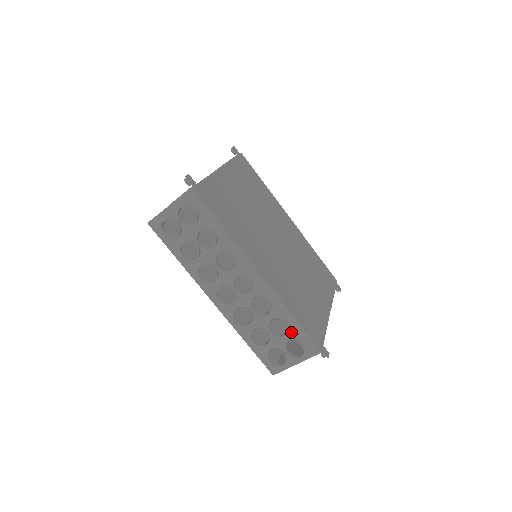
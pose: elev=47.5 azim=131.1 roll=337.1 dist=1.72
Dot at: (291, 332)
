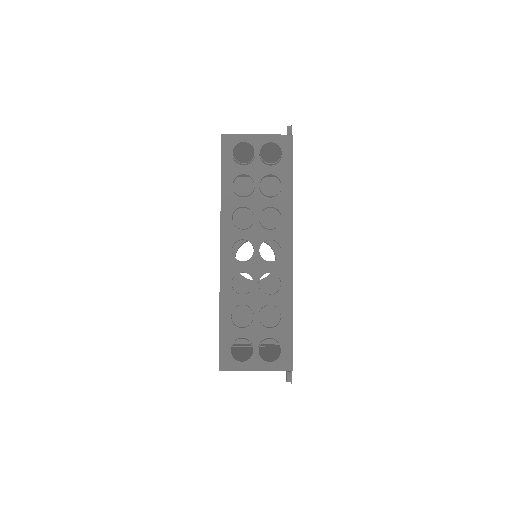
Dot at: (278, 330)
